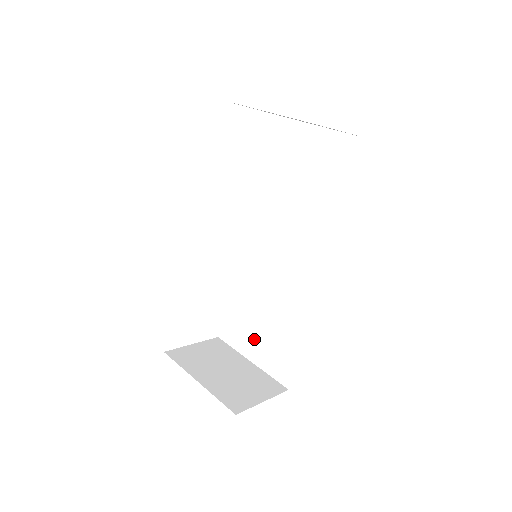
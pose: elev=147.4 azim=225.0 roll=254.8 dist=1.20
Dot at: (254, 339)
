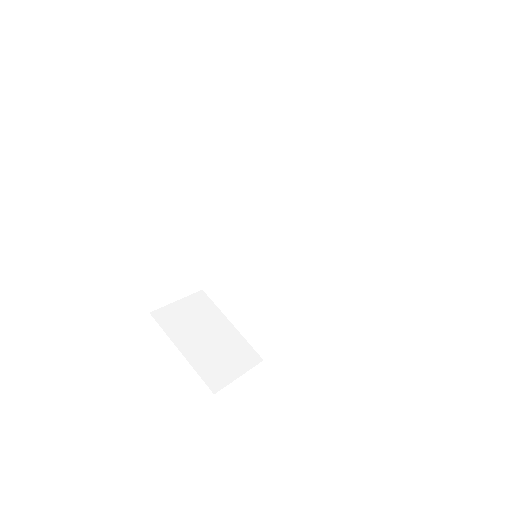
Dot at: (238, 307)
